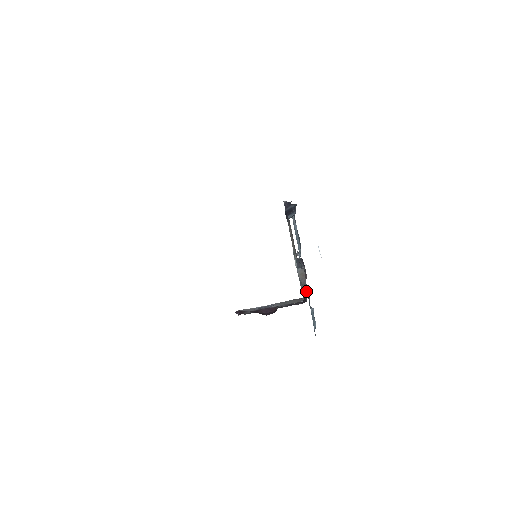
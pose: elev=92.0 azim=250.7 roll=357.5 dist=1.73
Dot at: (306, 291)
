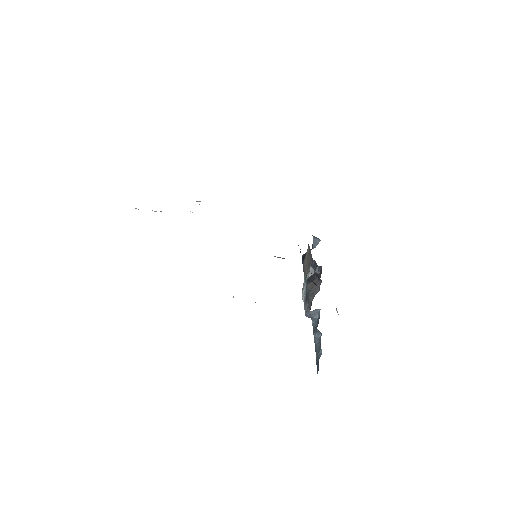
Dot at: (316, 293)
